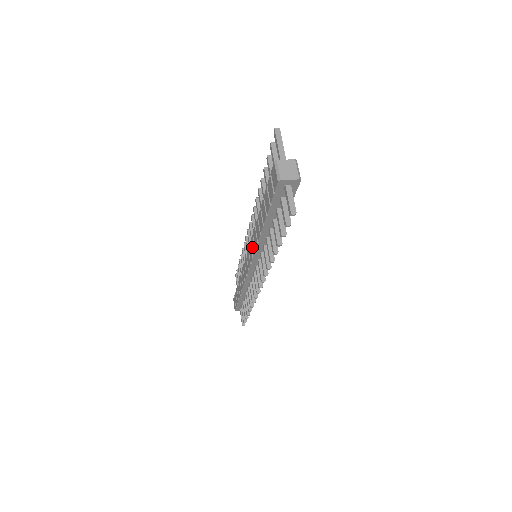
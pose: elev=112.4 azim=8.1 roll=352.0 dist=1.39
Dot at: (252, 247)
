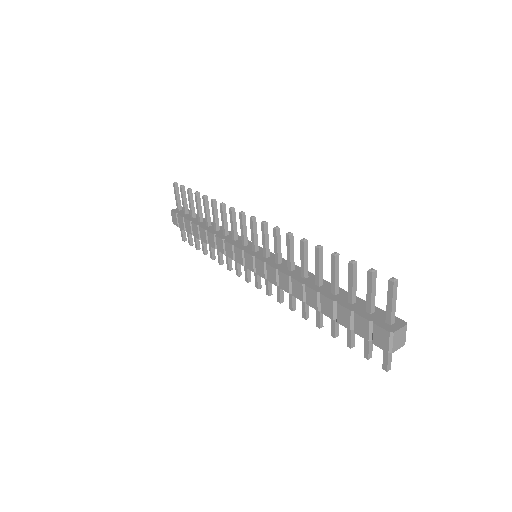
Dot at: (270, 275)
